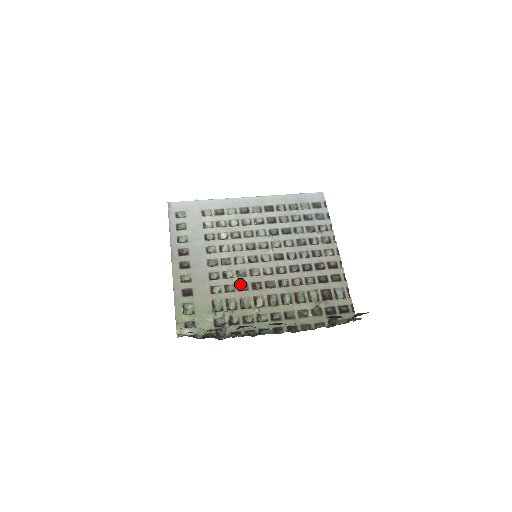
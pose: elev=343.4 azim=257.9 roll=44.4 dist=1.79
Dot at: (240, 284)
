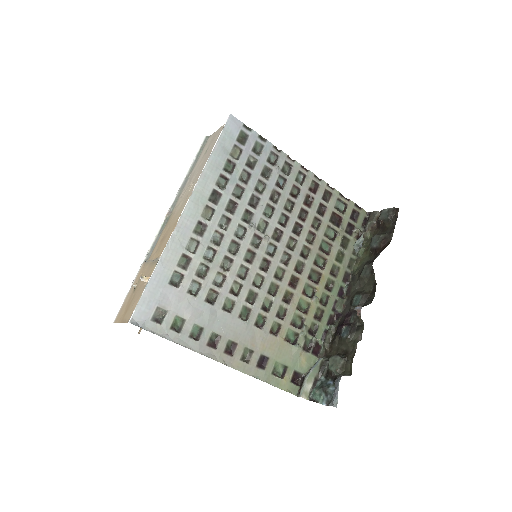
Dot at: (283, 299)
